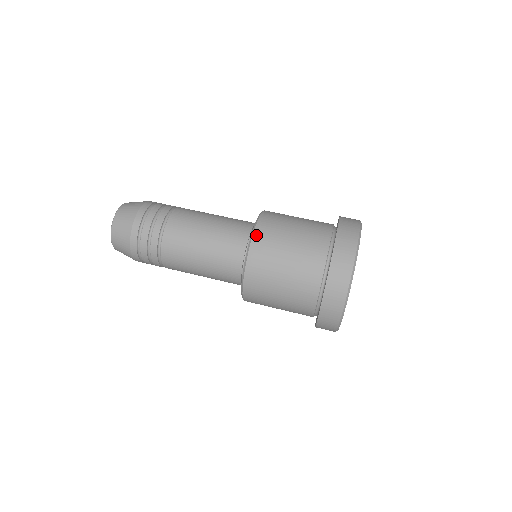
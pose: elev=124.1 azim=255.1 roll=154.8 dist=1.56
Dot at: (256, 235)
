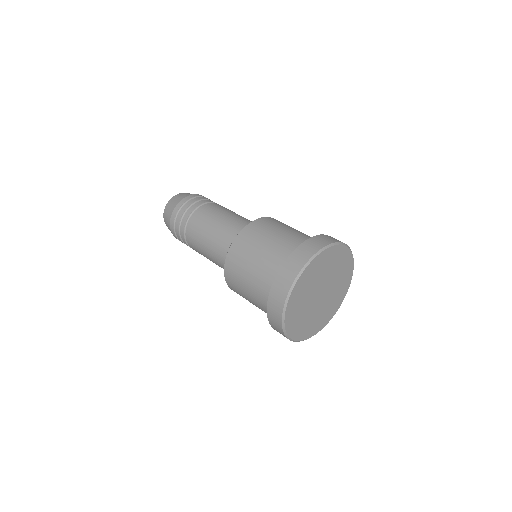
Dot at: (229, 254)
